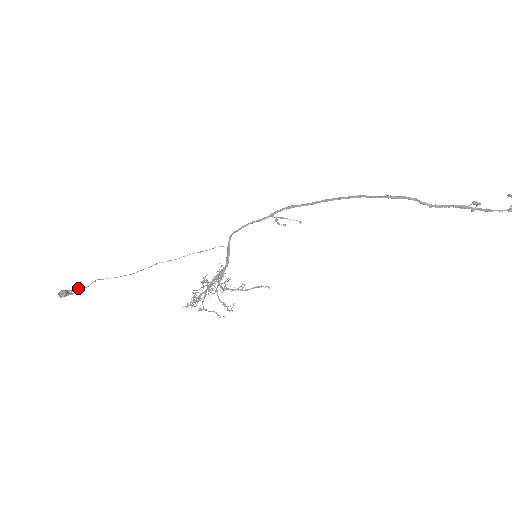
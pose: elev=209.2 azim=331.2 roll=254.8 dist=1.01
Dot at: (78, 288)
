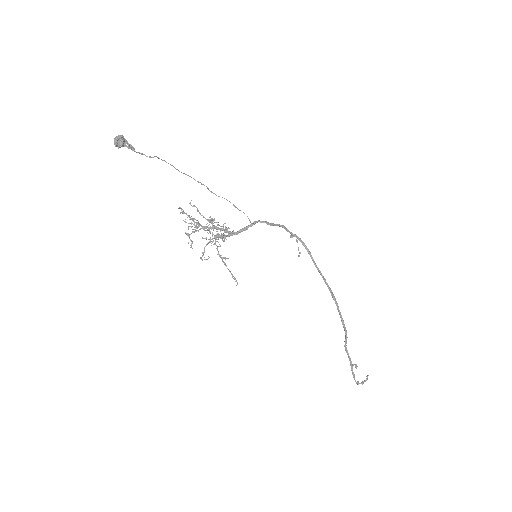
Dot at: occluded
